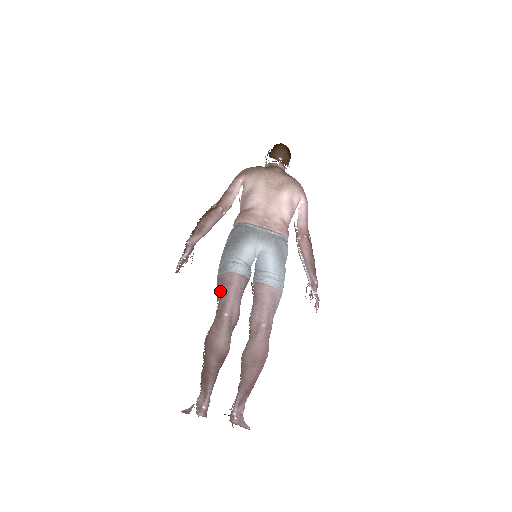
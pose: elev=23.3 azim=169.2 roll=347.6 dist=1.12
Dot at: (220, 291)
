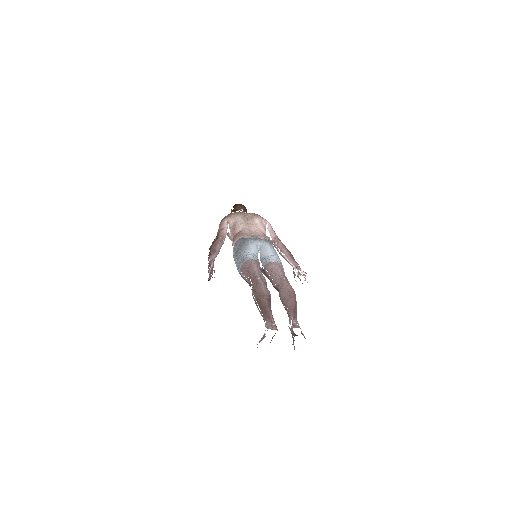
Dot at: (246, 272)
